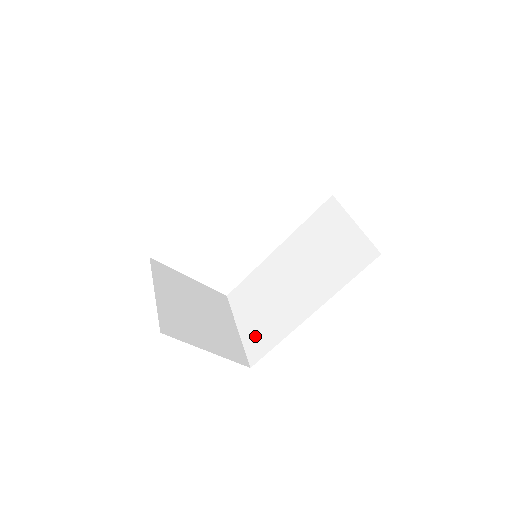
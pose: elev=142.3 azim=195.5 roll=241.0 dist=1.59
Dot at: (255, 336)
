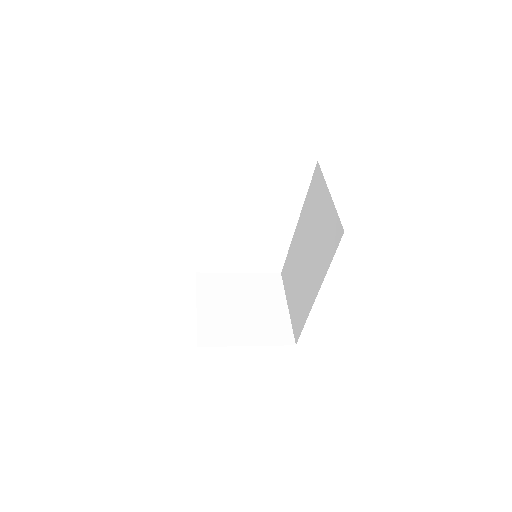
Dot at: (295, 315)
